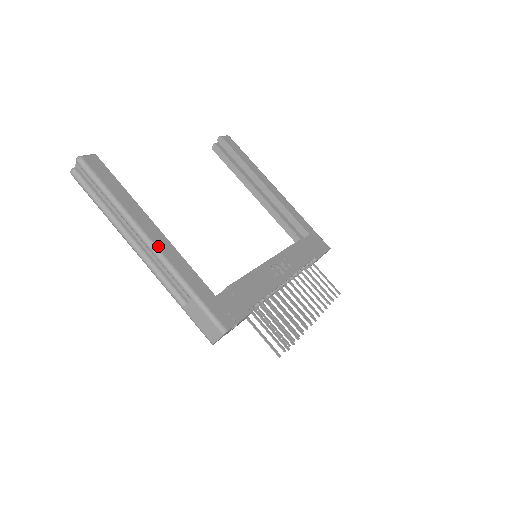
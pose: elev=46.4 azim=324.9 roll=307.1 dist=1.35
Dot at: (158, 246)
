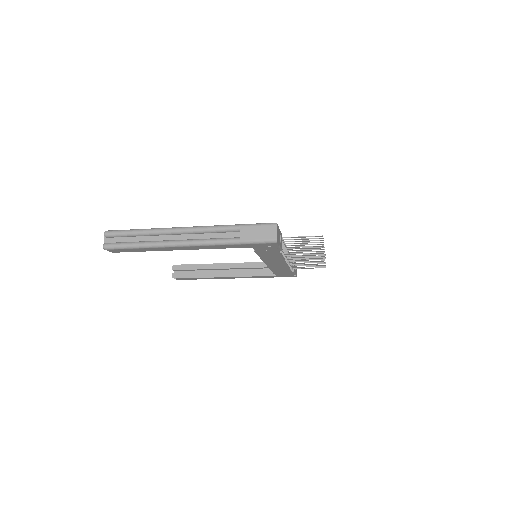
Dot at: (194, 227)
